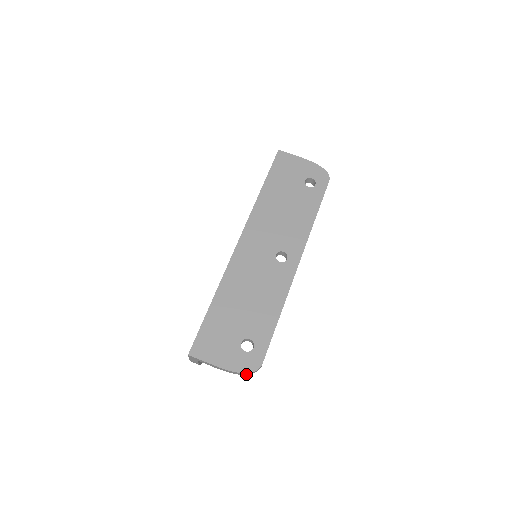
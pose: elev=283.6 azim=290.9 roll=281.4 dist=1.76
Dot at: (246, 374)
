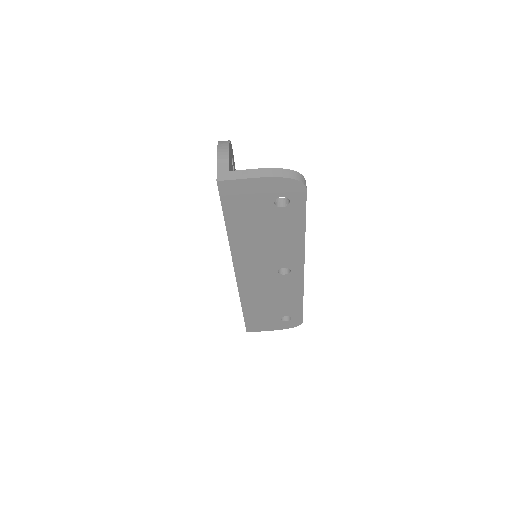
Dot at: occluded
